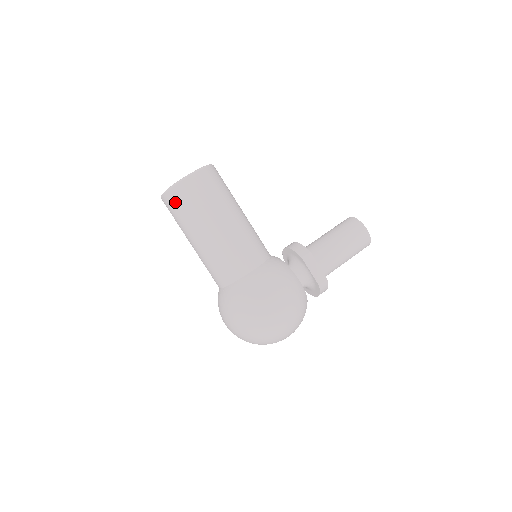
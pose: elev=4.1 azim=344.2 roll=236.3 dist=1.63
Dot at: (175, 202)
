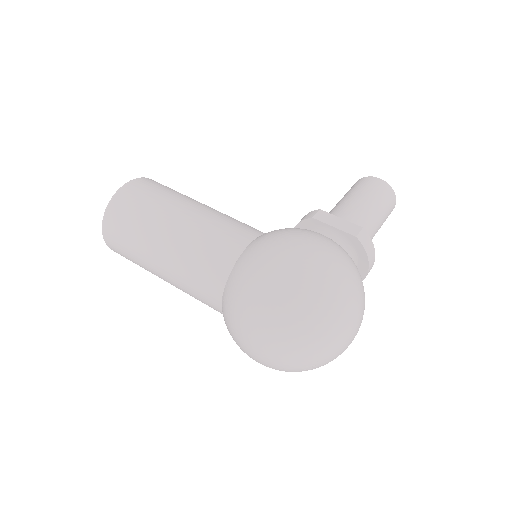
Dot at: (117, 221)
